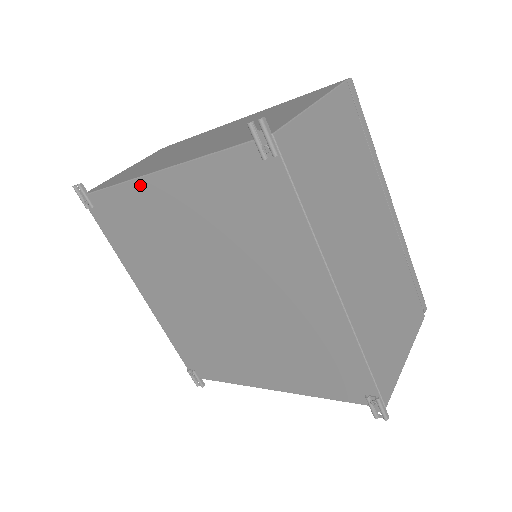
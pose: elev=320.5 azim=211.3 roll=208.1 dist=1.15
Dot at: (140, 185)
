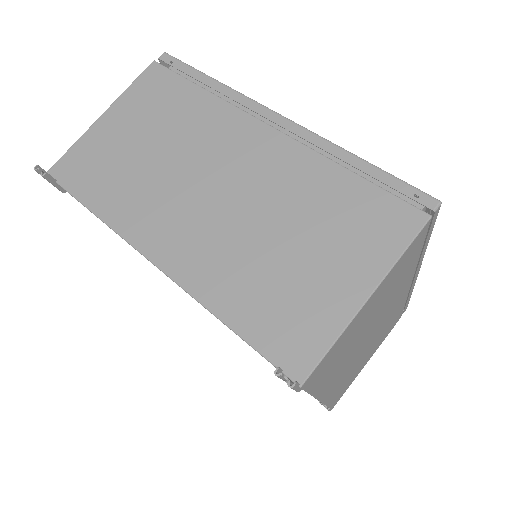
Dot at: occluded
